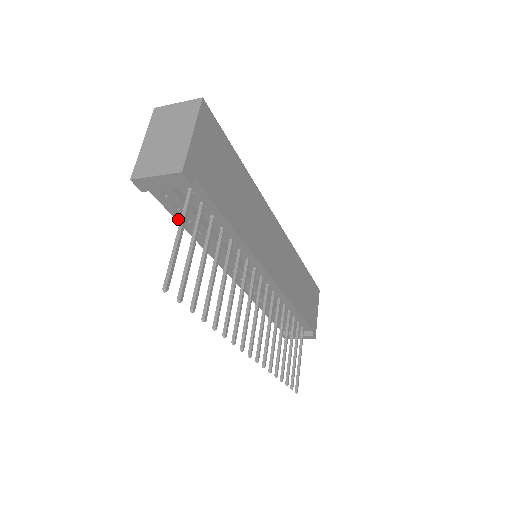
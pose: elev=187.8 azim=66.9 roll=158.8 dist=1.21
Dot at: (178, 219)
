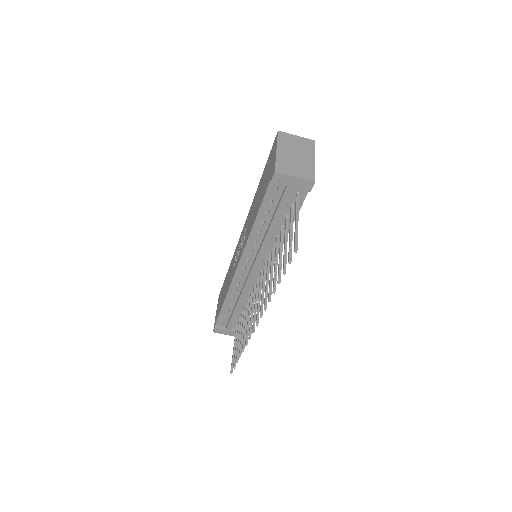
Dot at: (261, 209)
